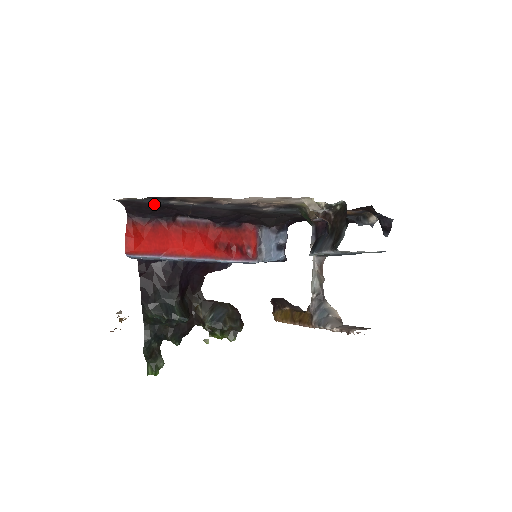
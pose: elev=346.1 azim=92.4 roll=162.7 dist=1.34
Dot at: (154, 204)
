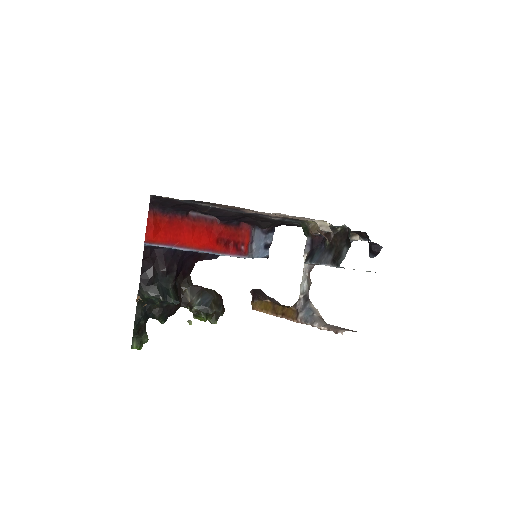
Dot at: (182, 202)
